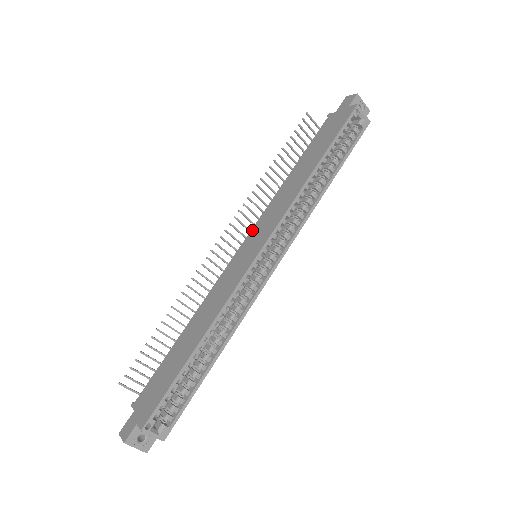
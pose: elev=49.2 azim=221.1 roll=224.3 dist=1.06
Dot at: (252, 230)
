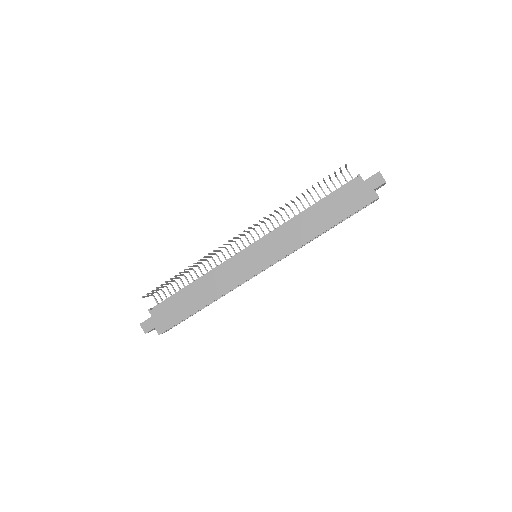
Dot at: (262, 241)
